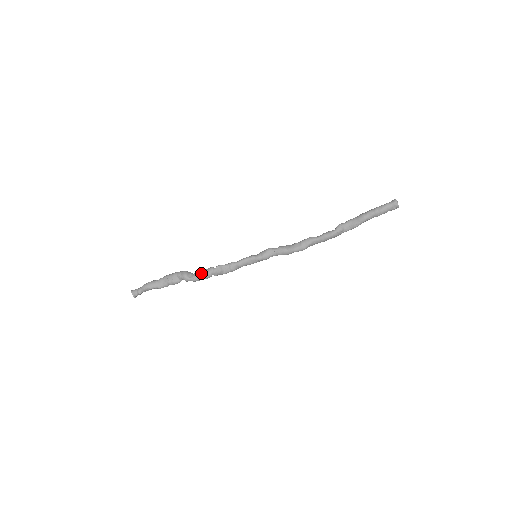
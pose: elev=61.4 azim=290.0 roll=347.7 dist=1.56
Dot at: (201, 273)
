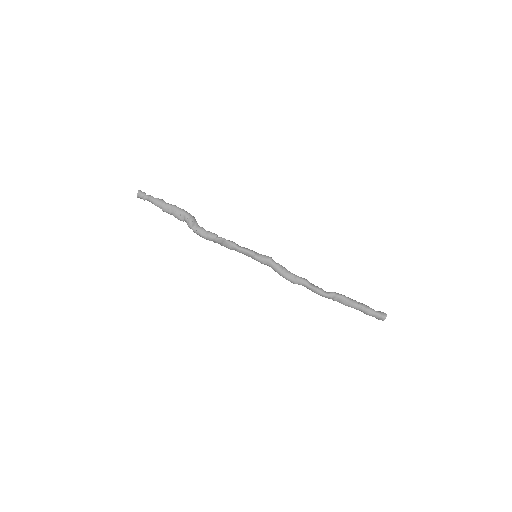
Dot at: (204, 232)
